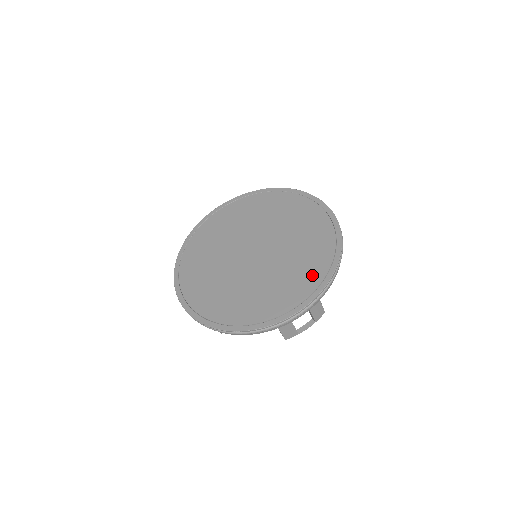
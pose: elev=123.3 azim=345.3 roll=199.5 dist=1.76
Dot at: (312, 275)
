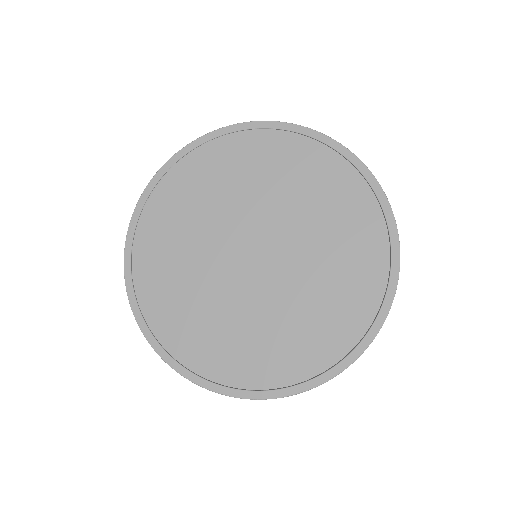
Dot at: (367, 280)
